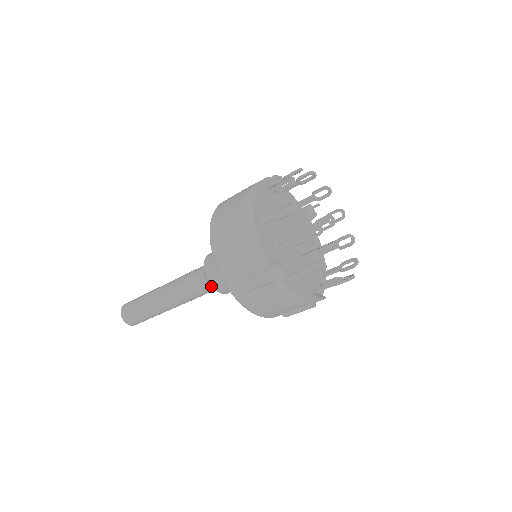
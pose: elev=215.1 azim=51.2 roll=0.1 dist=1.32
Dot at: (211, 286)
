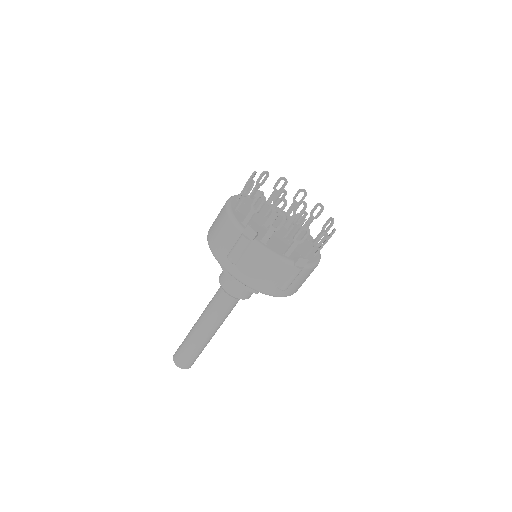
Dot at: (226, 292)
